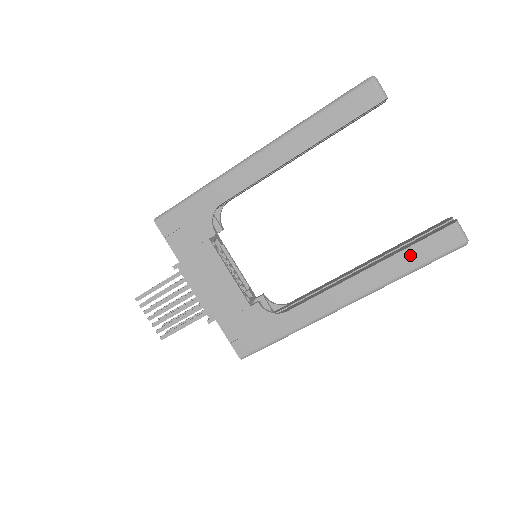
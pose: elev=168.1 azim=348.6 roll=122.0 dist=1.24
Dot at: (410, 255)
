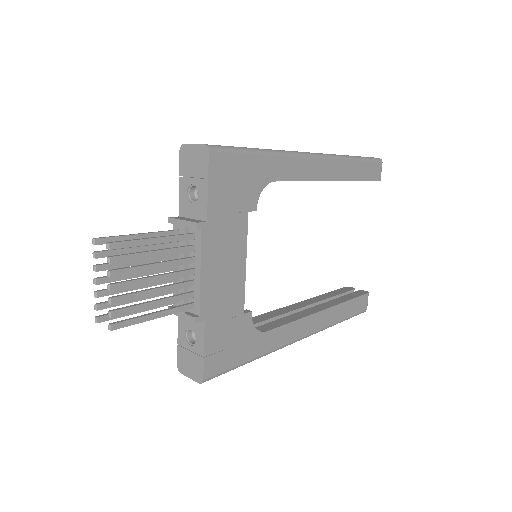
Dot at: (347, 307)
